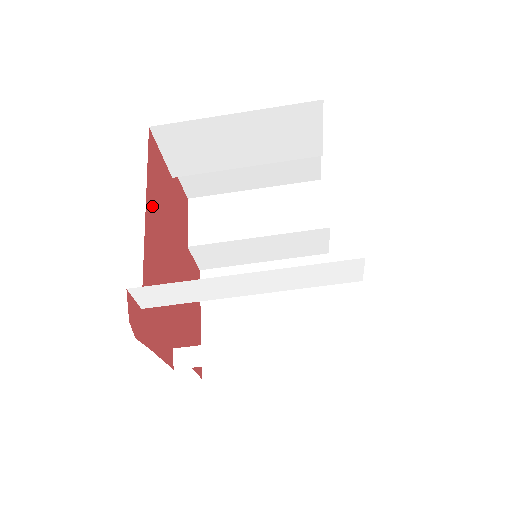
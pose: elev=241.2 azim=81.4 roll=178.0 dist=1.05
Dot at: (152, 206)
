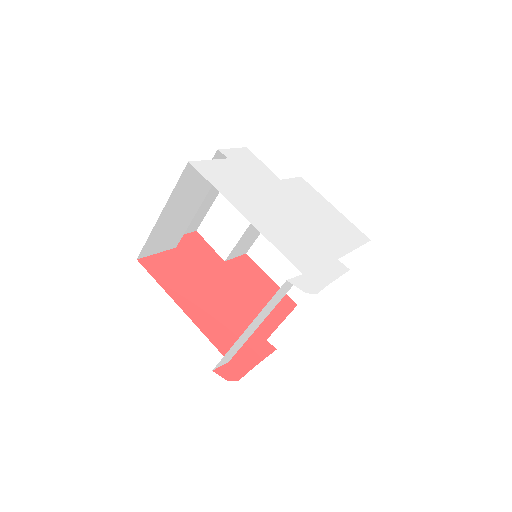
Dot at: (183, 298)
